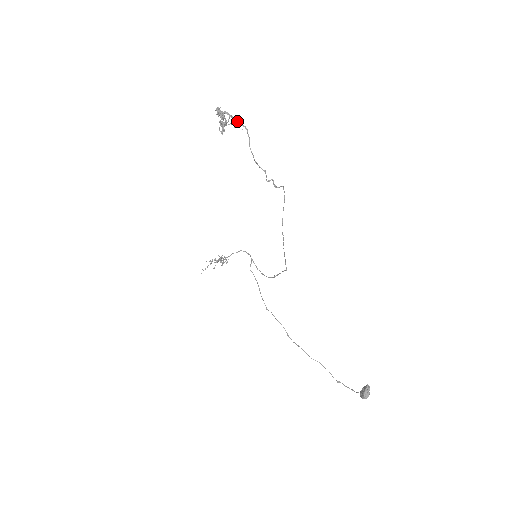
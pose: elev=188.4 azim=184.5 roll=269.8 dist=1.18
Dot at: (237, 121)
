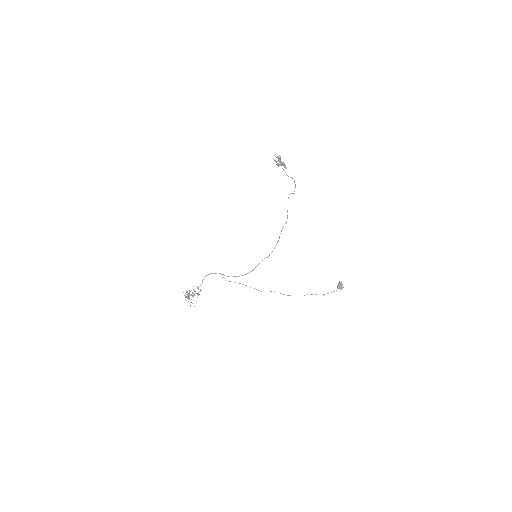
Dot at: (277, 163)
